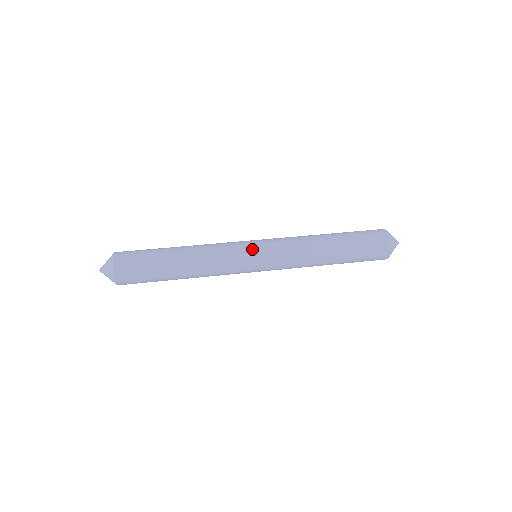
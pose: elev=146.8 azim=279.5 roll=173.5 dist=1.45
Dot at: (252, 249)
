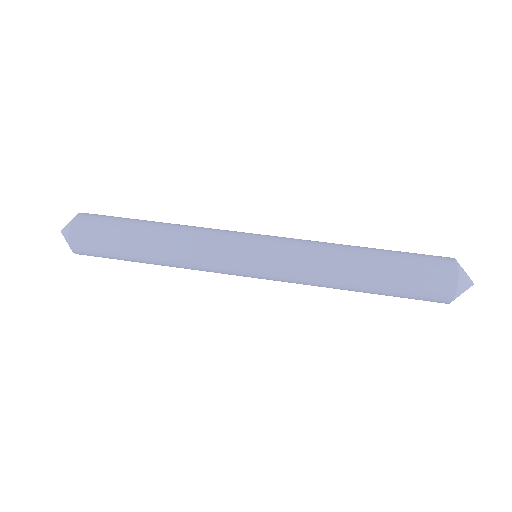
Dot at: (245, 257)
